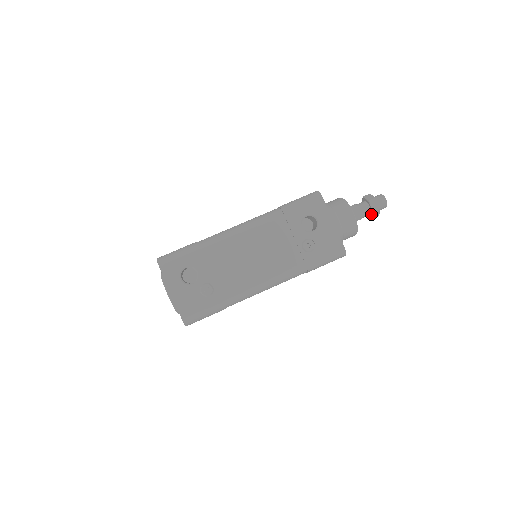
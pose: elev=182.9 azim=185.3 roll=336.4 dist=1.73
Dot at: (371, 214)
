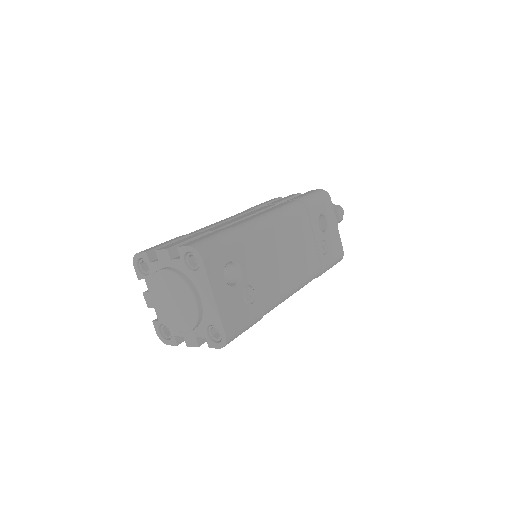
Dot at: occluded
